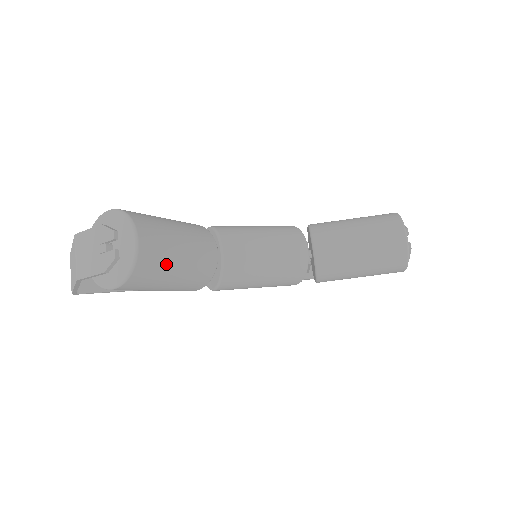
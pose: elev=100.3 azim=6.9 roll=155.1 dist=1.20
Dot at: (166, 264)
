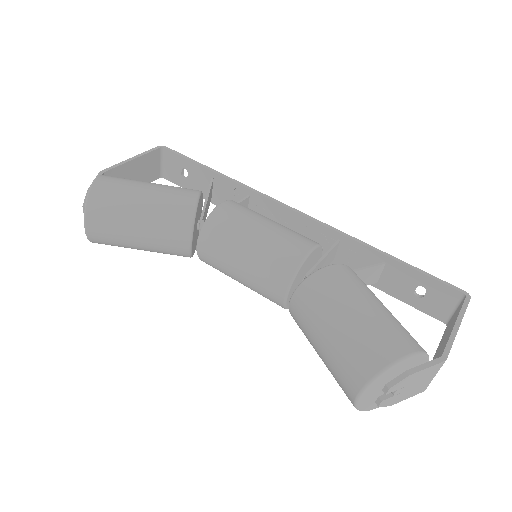
Dot at: (122, 245)
